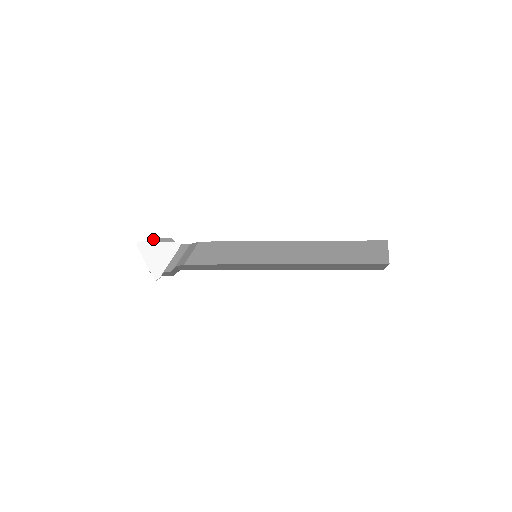
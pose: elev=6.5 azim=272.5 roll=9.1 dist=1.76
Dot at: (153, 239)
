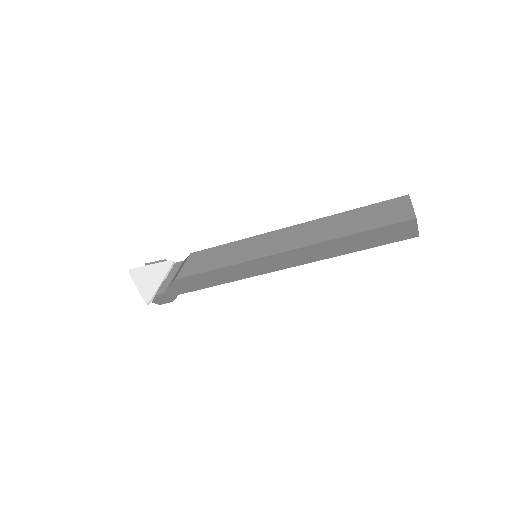
Dot at: occluded
